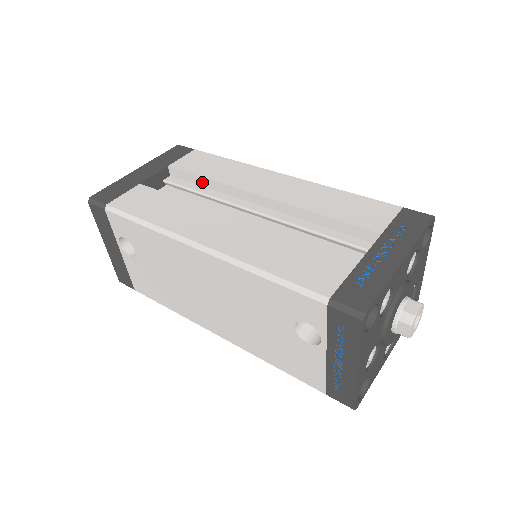
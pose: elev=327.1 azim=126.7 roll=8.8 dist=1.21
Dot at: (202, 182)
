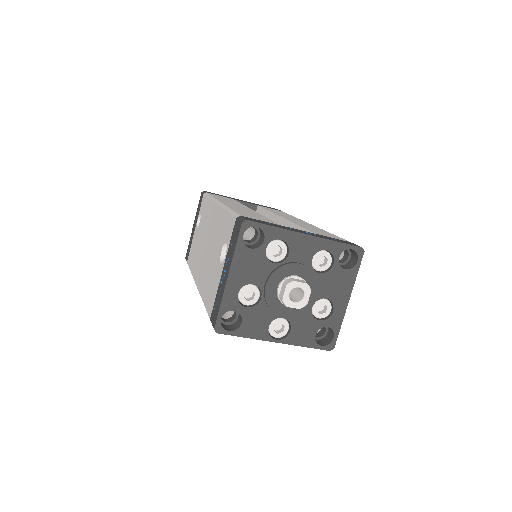
Dot at: (265, 213)
